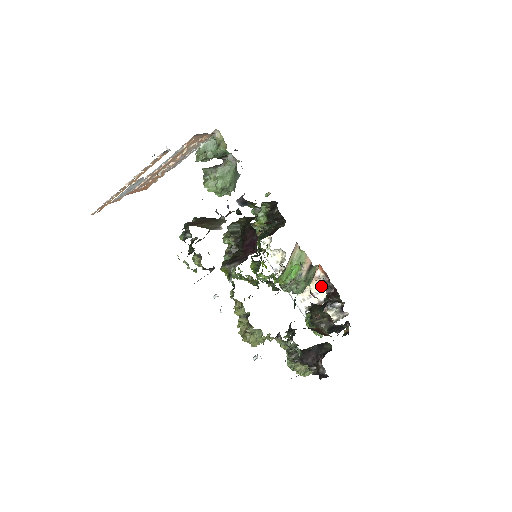
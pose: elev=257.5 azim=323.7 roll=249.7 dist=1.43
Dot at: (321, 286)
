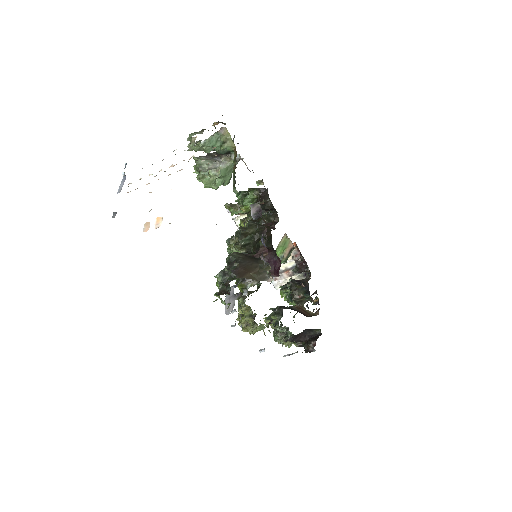
Dot at: (291, 257)
